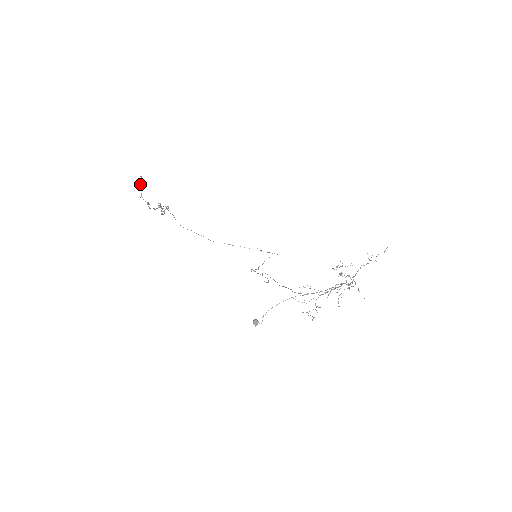
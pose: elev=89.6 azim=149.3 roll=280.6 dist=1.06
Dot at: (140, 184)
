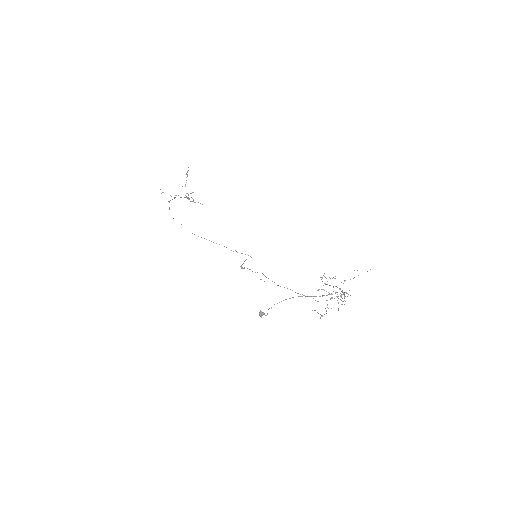
Dot at: (187, 174)
